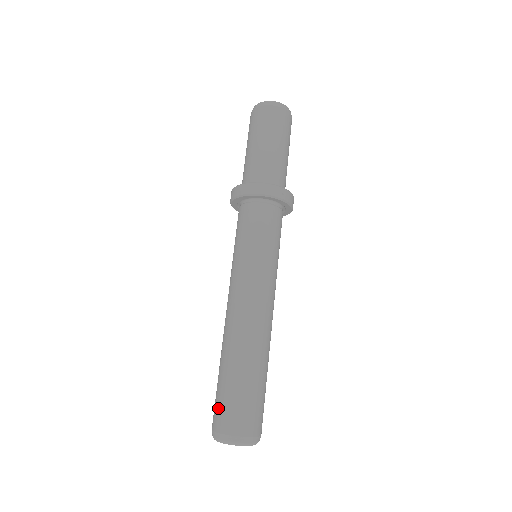
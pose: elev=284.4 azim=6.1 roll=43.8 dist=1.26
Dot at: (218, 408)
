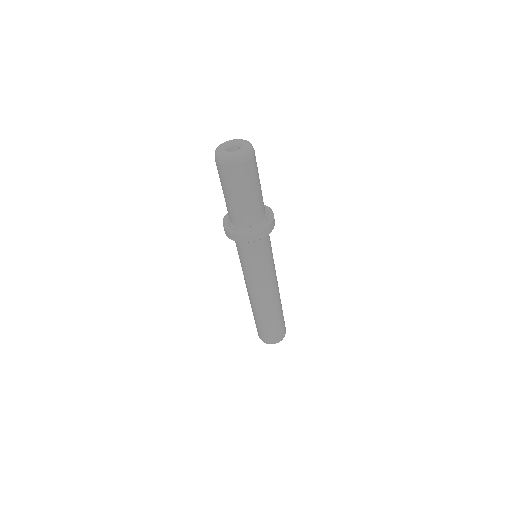
Dot at: (262, 334)
